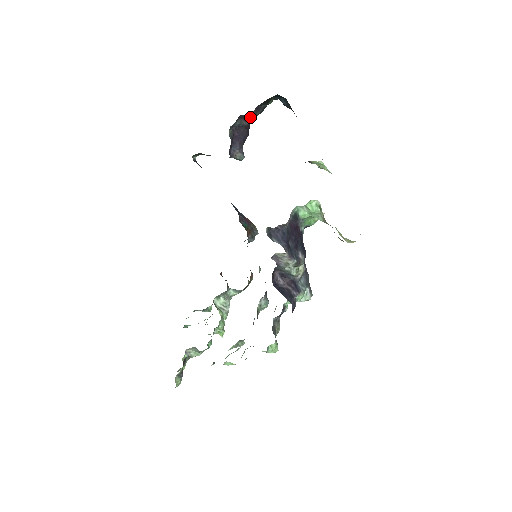
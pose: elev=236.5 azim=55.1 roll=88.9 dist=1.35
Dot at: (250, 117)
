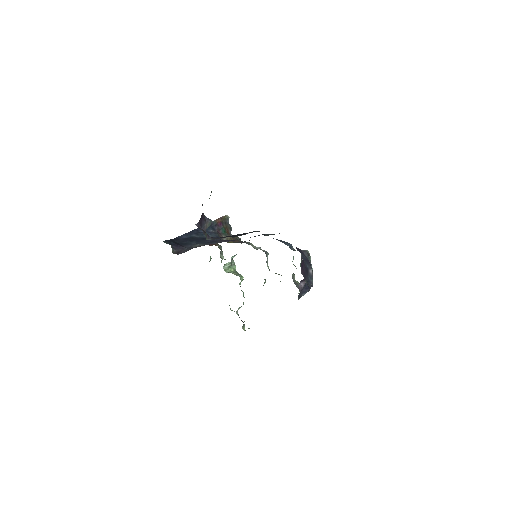
Dot at: occluded
